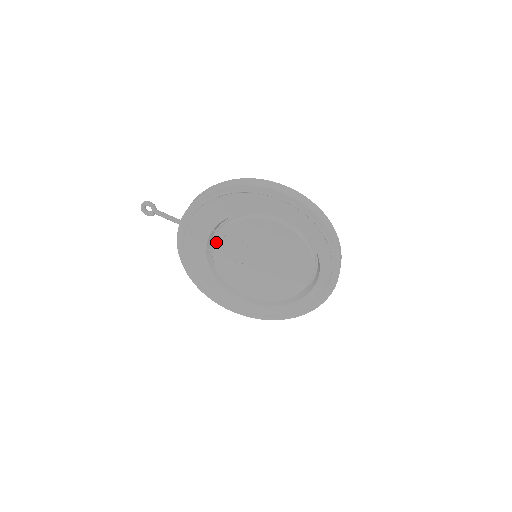
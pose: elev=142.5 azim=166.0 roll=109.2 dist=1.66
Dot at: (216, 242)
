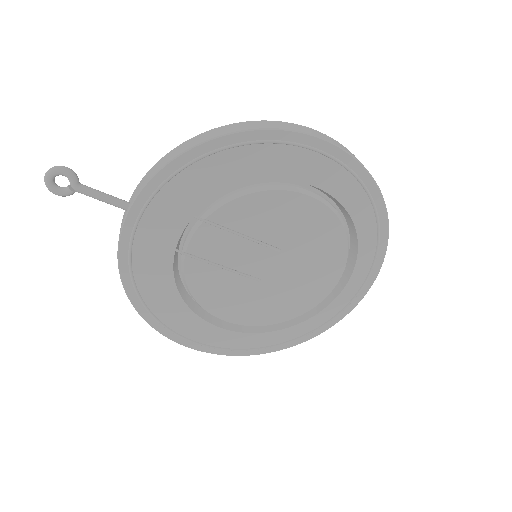
Dot at: (195, 237)
